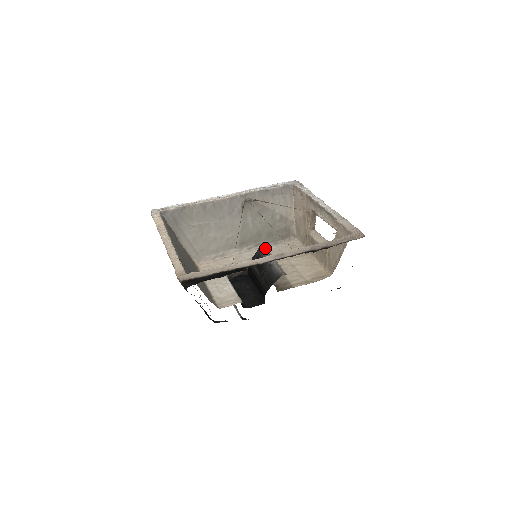
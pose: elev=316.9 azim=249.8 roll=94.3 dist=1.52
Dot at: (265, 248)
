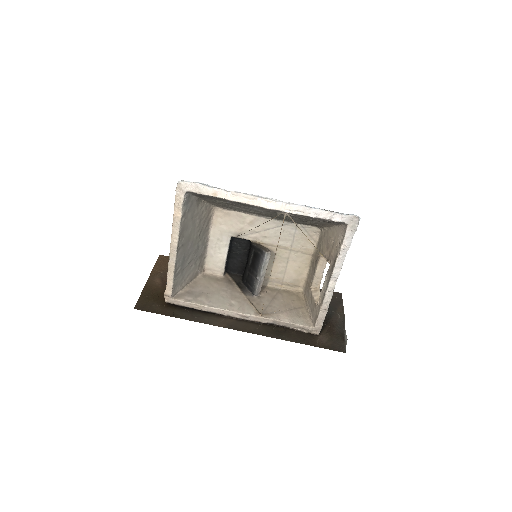
Dot at: (267, 258)
